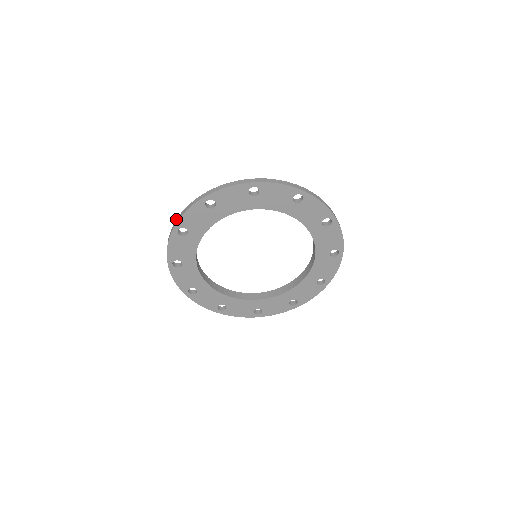
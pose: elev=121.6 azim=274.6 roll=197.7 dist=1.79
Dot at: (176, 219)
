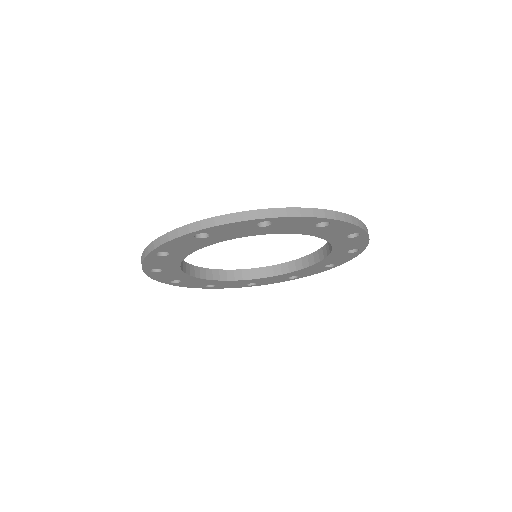
Dot at: (152, 241)
